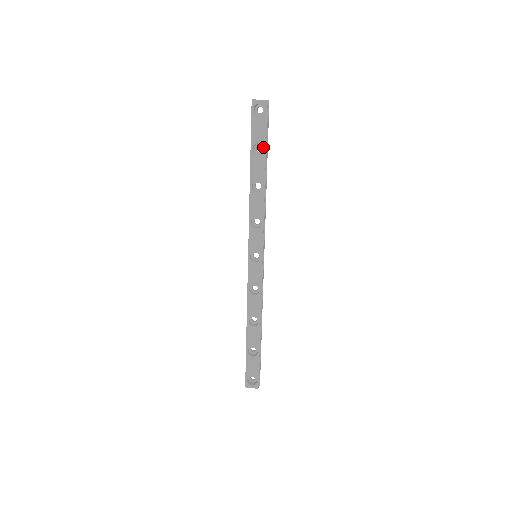
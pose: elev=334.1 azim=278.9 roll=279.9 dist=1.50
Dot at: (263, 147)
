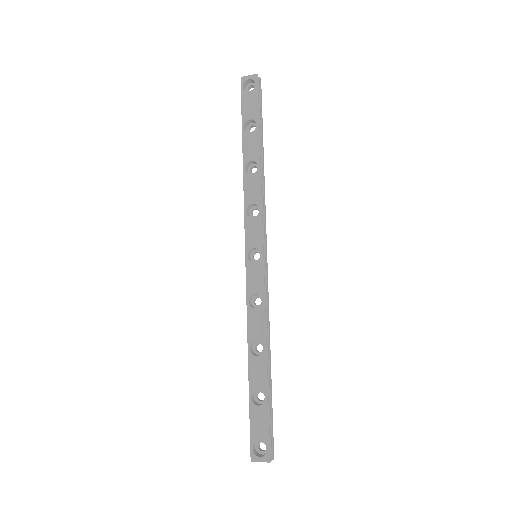
Dot at: occluded
